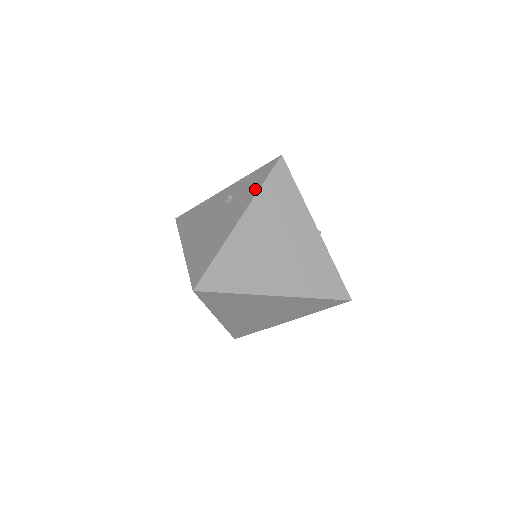
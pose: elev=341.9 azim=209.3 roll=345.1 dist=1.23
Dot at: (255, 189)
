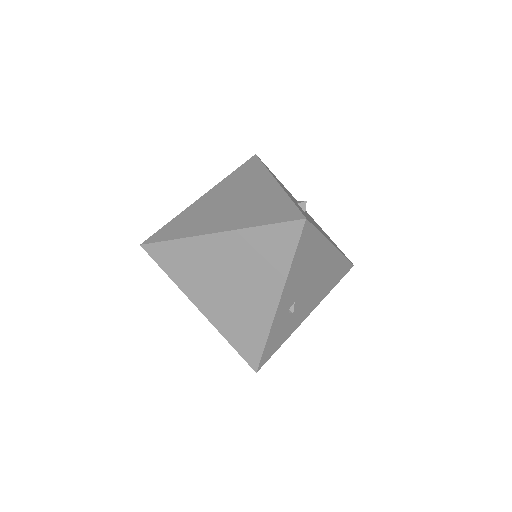
Dot at: occluded
